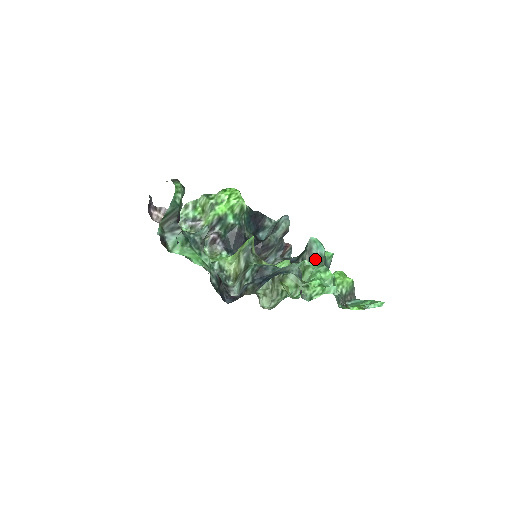
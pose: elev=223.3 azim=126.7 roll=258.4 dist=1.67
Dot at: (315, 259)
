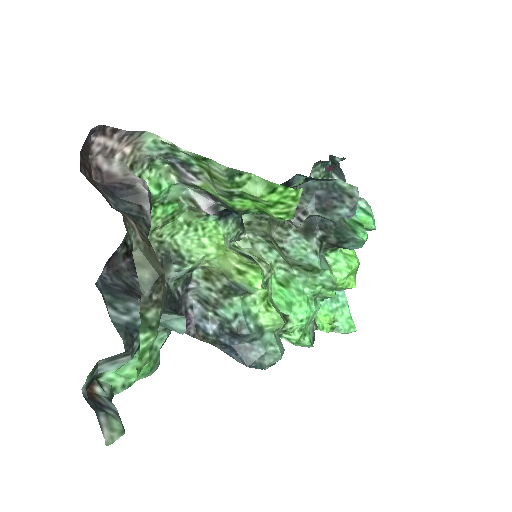
Dot at: (340, 247)
